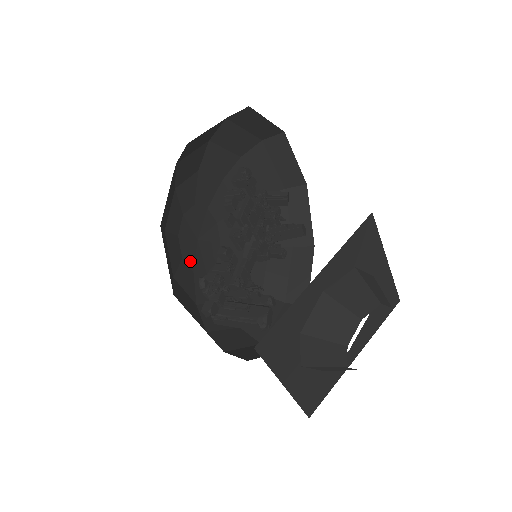
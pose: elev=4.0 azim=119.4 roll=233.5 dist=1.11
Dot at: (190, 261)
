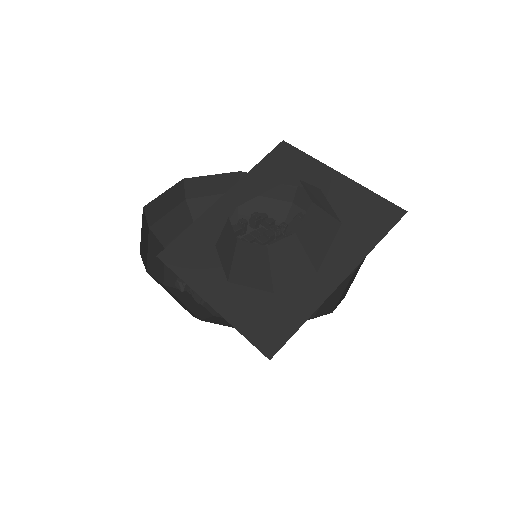
Dot at: occluded
